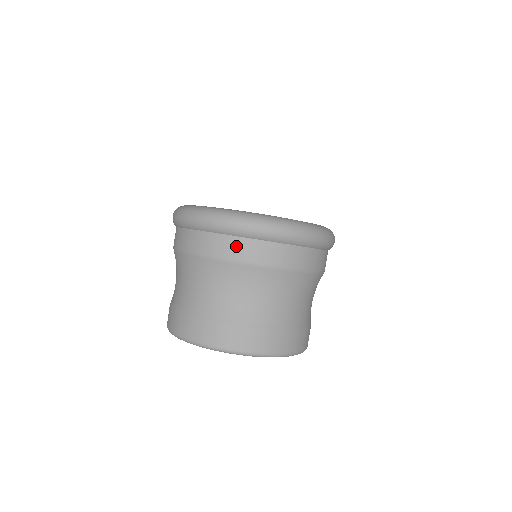
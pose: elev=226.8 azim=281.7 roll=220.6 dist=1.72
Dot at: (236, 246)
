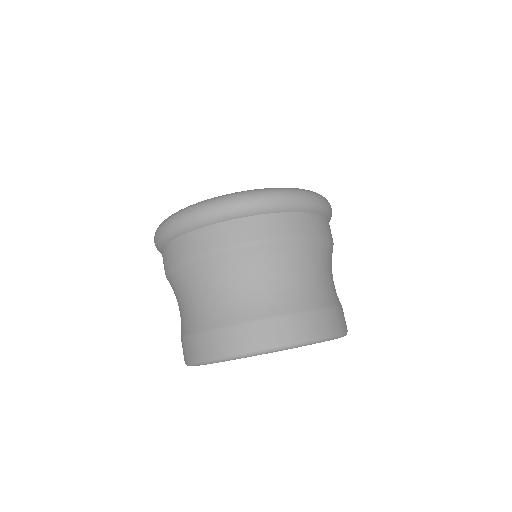
Dot at: (198, 240)
